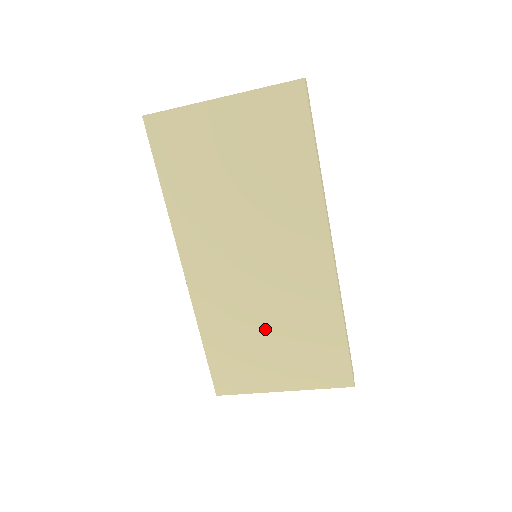
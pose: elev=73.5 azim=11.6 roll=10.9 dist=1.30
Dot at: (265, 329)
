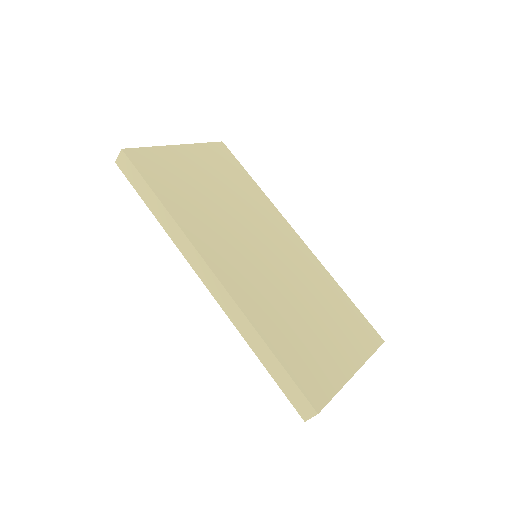
Dot at: (305, 311)
